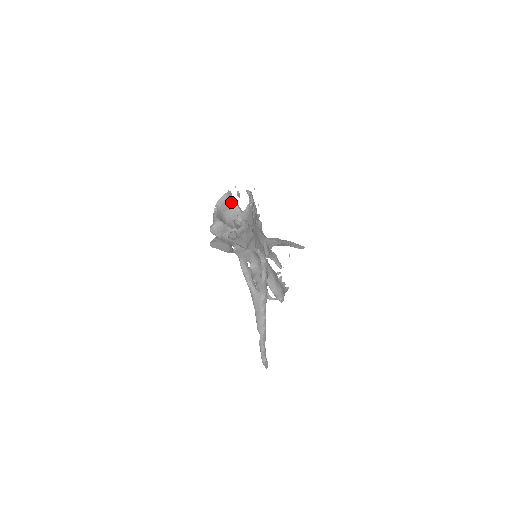
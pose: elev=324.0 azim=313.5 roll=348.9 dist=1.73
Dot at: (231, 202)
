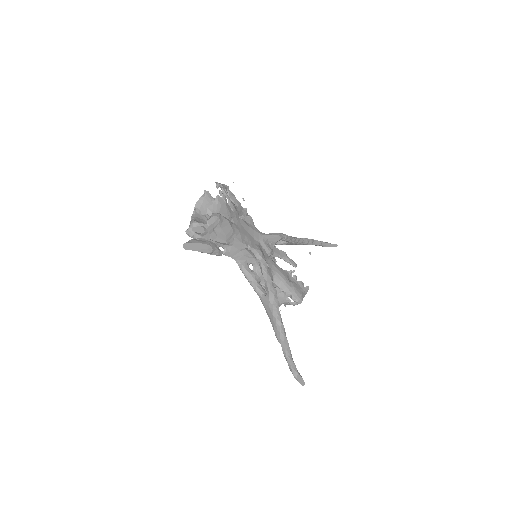
Dot at: (212, 202)
